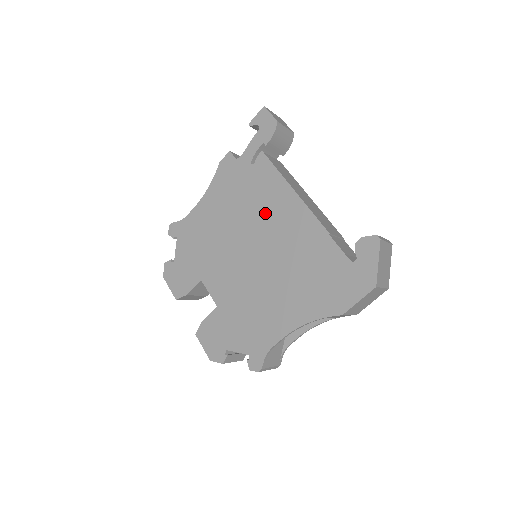
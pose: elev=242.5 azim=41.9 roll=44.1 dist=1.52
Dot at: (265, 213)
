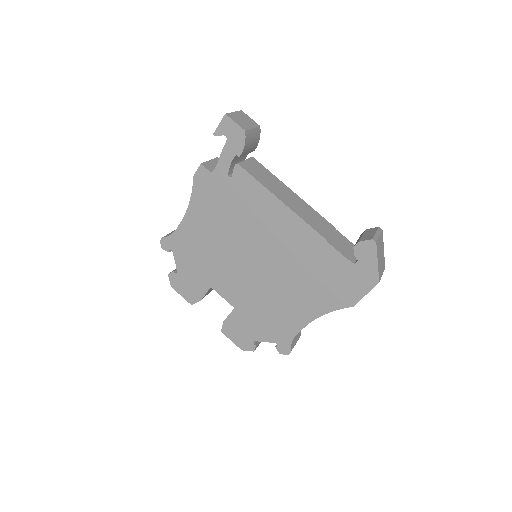
Dot at: (257, 225)
